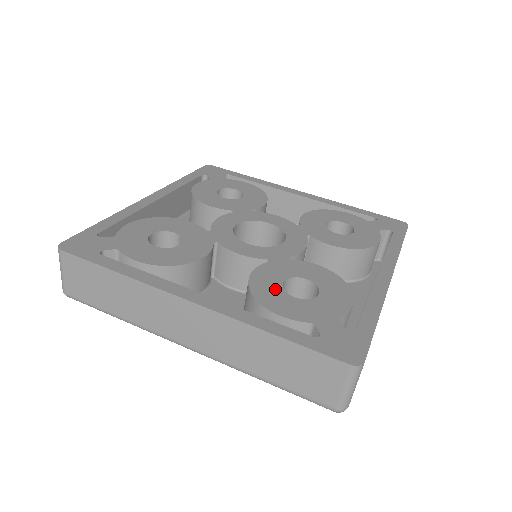
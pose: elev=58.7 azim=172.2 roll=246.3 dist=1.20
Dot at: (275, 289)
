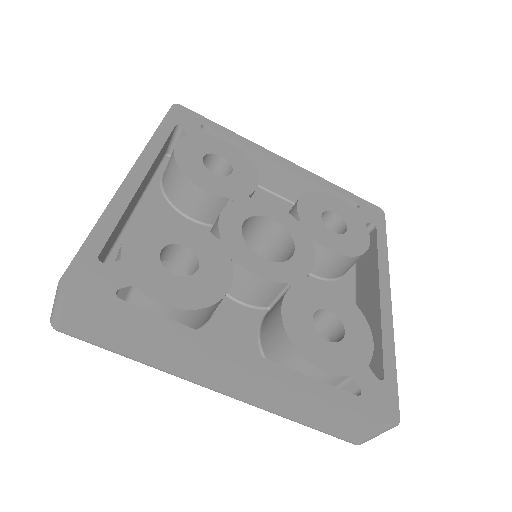
Dot at: (309, 331)
